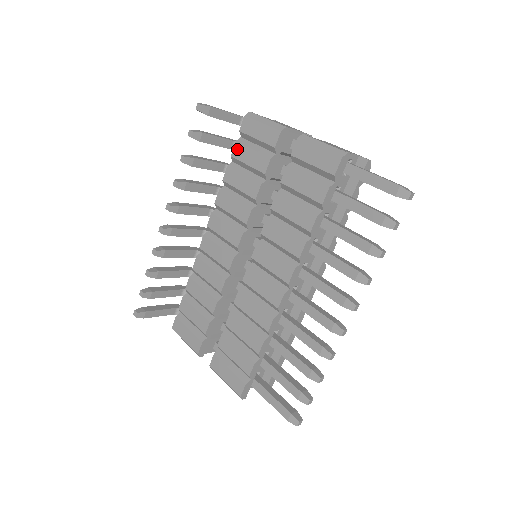
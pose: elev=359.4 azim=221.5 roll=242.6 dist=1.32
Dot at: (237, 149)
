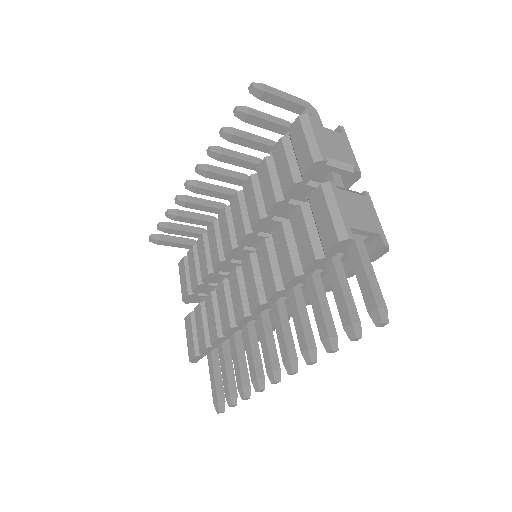
Dot at: (278, 147)
